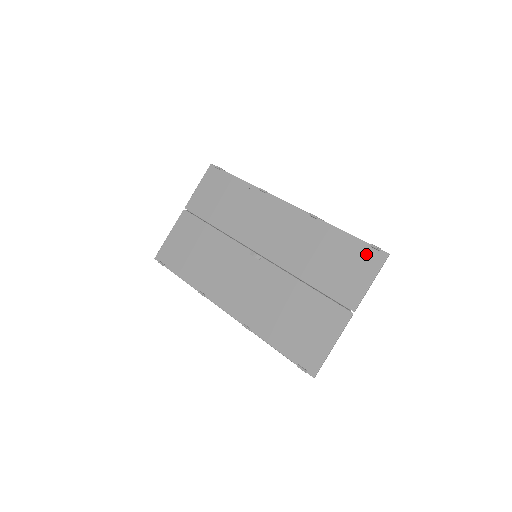
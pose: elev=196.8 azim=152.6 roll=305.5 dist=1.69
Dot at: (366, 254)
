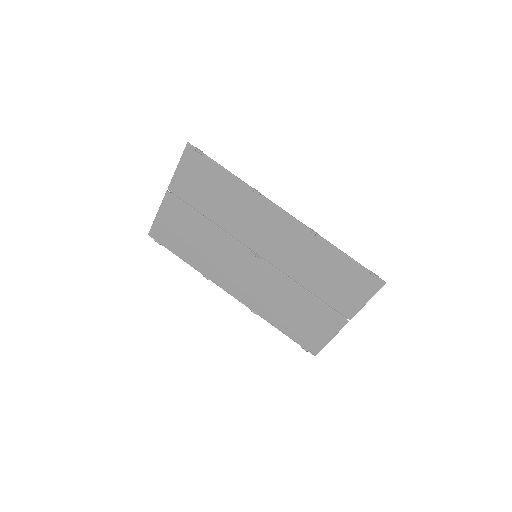
Dot at: (364, 279)
